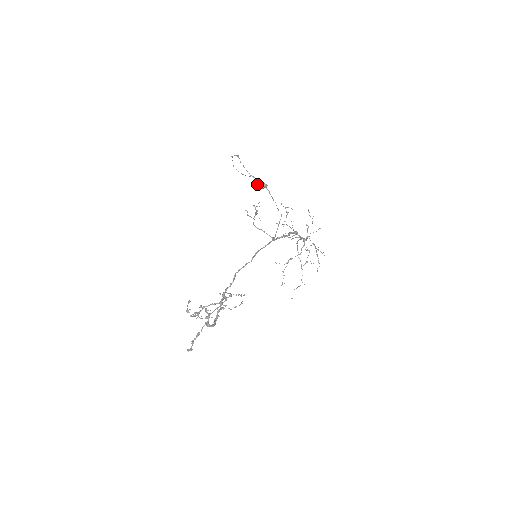
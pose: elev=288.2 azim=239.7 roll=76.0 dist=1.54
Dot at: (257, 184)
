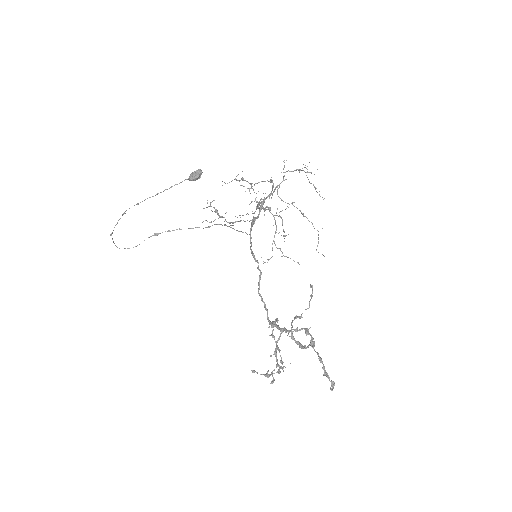
Dot at: (190, 180)
